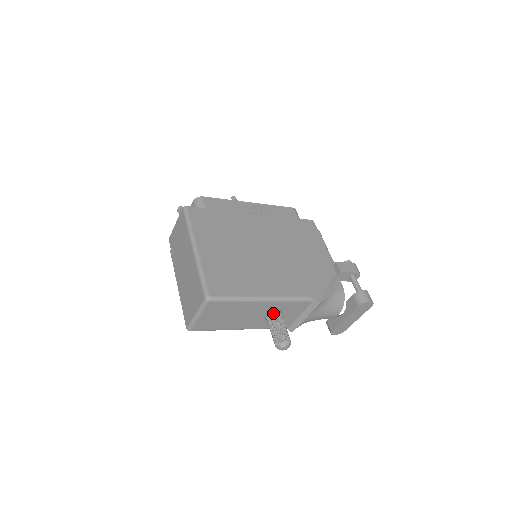
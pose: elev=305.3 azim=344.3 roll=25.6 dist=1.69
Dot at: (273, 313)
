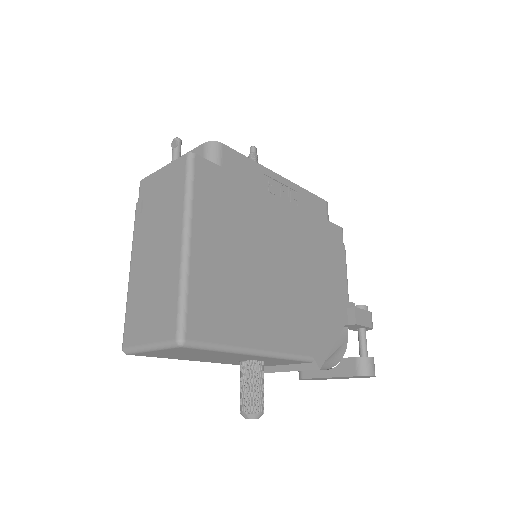
Dot at: (255, 362)
